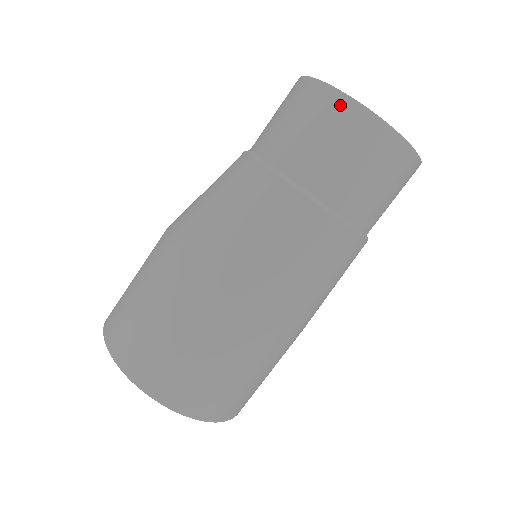
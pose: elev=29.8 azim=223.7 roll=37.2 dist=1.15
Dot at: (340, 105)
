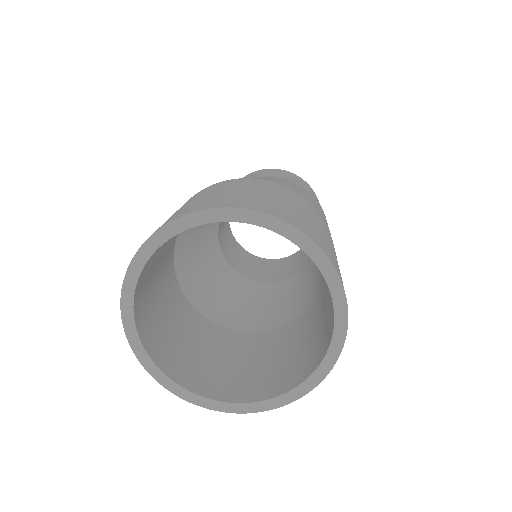
Dot at: (307, 184)
